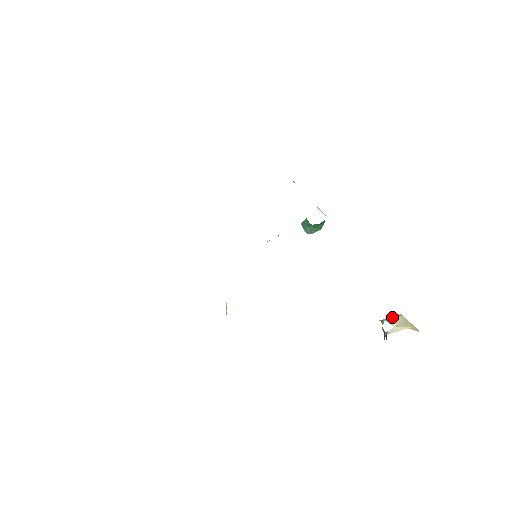
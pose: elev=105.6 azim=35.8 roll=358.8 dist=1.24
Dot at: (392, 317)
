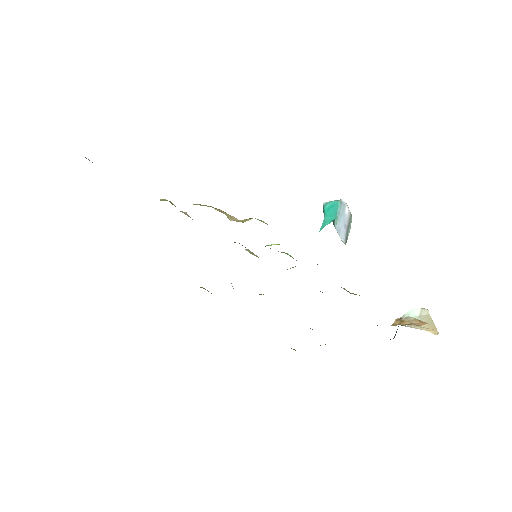
Dot at: (415, 314)
